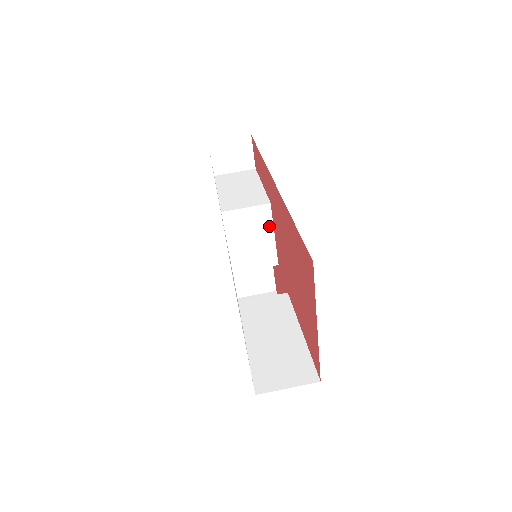
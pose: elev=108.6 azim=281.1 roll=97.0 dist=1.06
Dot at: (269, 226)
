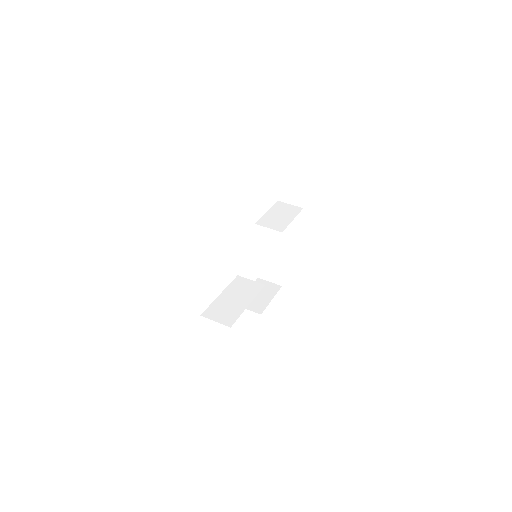
Dot at: (278, 244)
